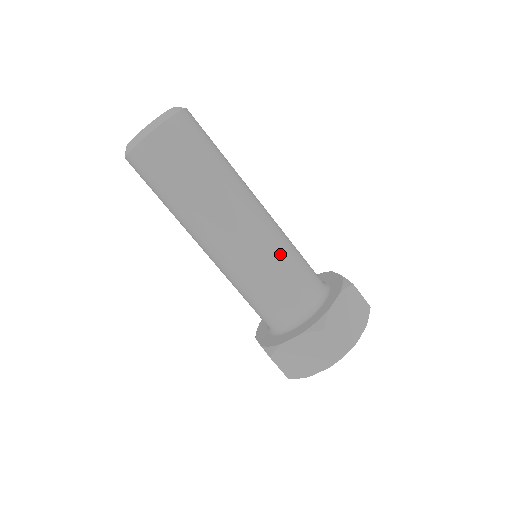
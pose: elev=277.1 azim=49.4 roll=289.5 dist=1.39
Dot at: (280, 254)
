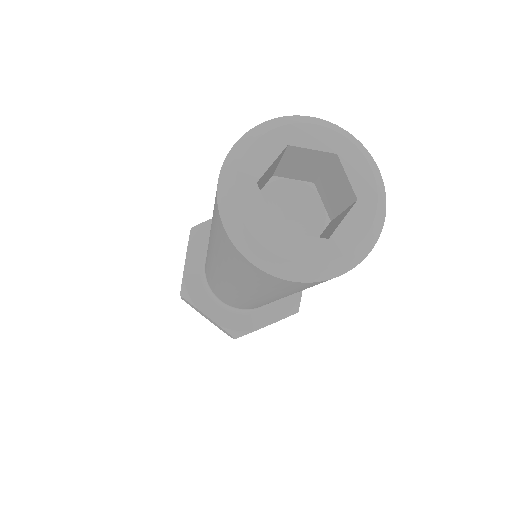
Dot at: occluded
